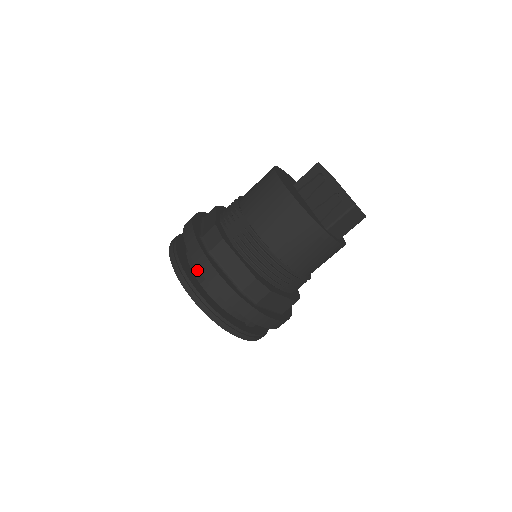
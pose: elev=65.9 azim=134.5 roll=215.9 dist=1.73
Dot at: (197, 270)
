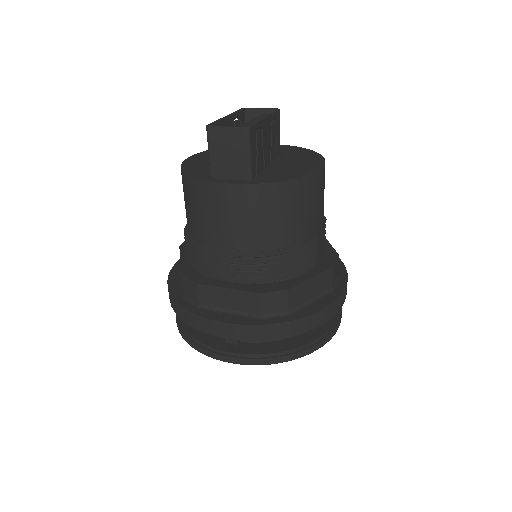
Dot at: occluded
